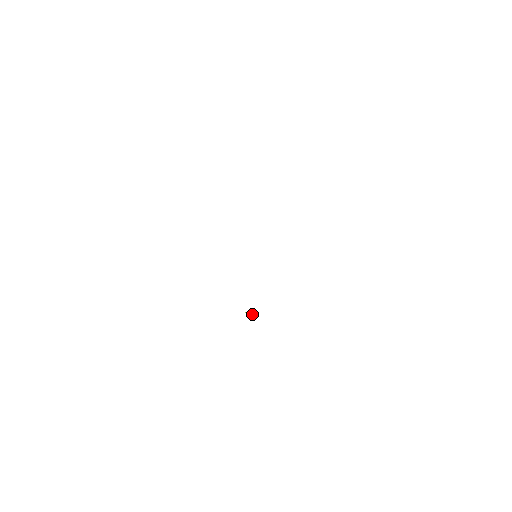
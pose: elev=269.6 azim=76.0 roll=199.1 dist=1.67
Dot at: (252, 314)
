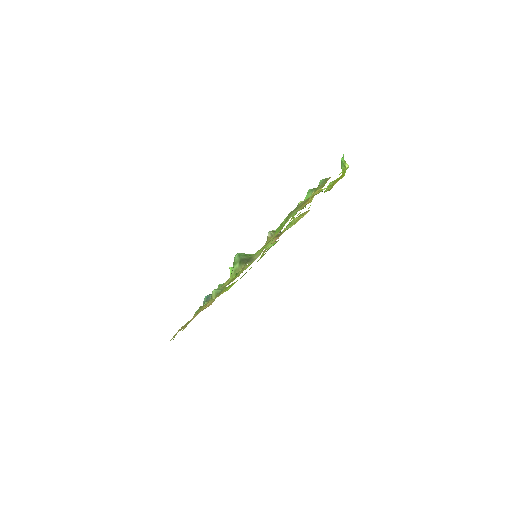
Dot at: occluded
